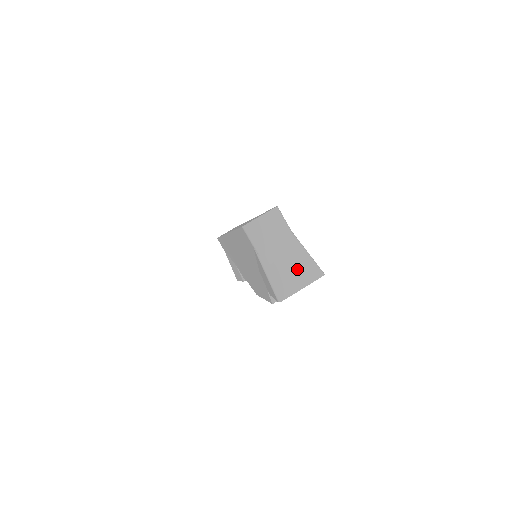
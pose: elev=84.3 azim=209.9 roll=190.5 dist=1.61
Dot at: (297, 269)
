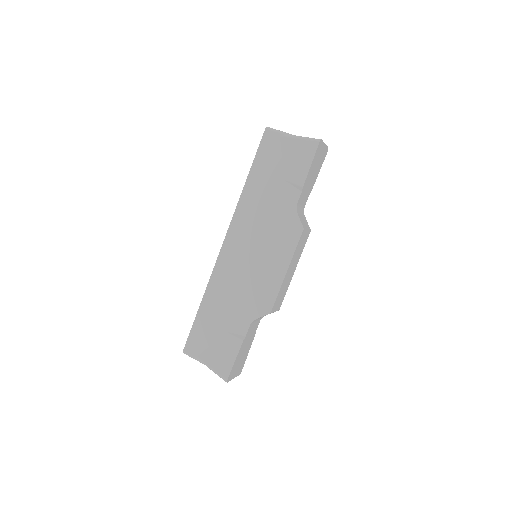
Dot at: occluded
